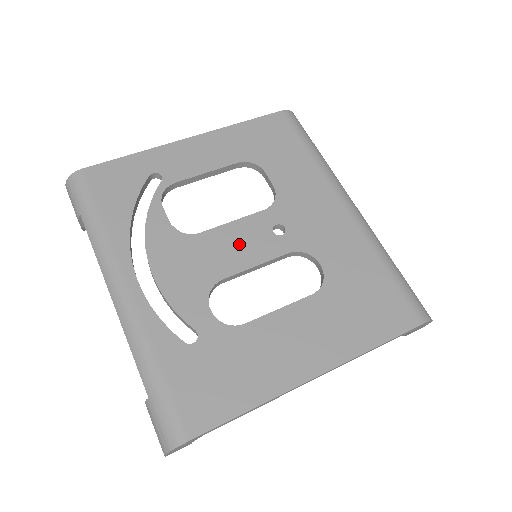
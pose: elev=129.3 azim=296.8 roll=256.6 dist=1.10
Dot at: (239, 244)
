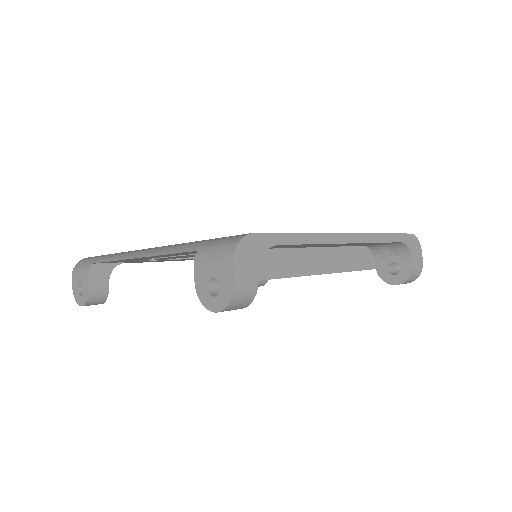
Dot at: occluded
